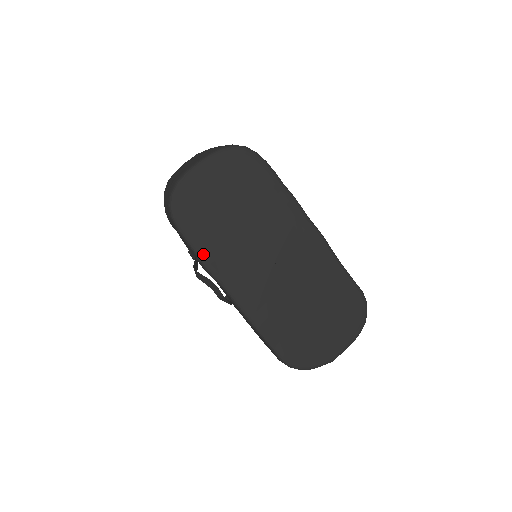
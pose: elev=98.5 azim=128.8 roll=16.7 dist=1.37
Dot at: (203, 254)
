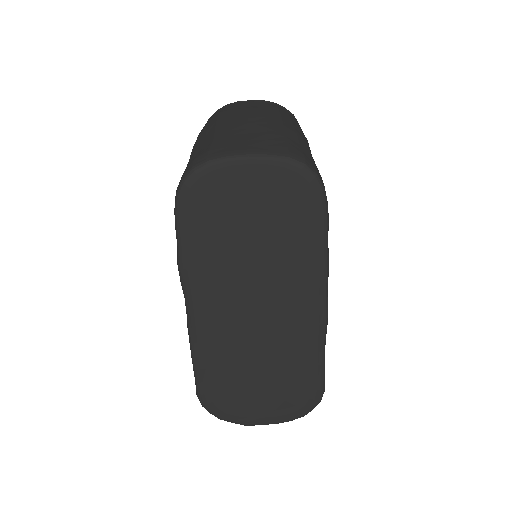
Dot at: (186, 256)
